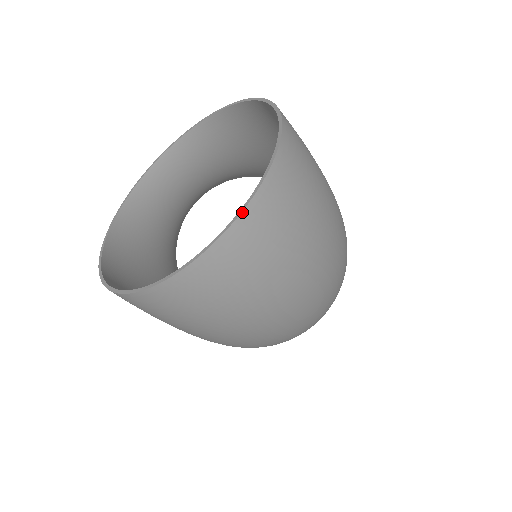
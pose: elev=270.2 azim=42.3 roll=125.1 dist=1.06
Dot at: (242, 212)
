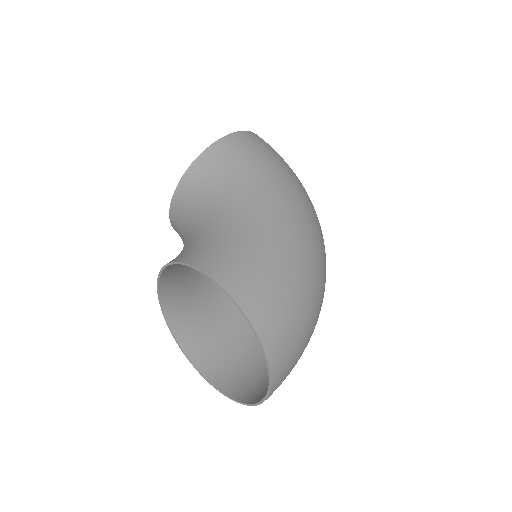
Dot at: (270, 391)
